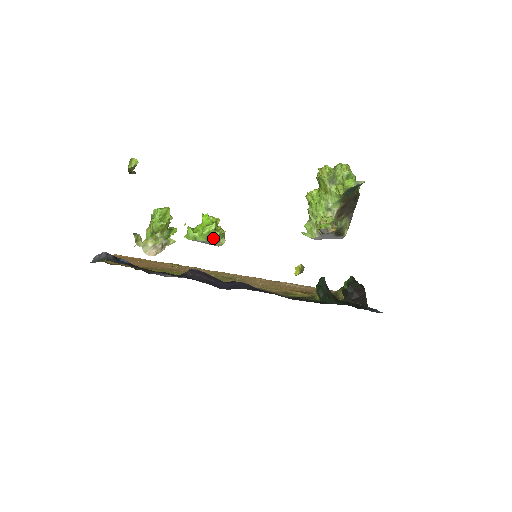
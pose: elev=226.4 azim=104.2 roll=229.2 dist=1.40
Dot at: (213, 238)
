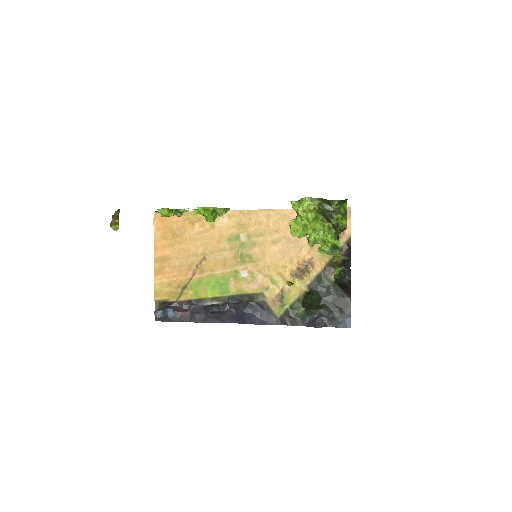
Dot at: occluded
